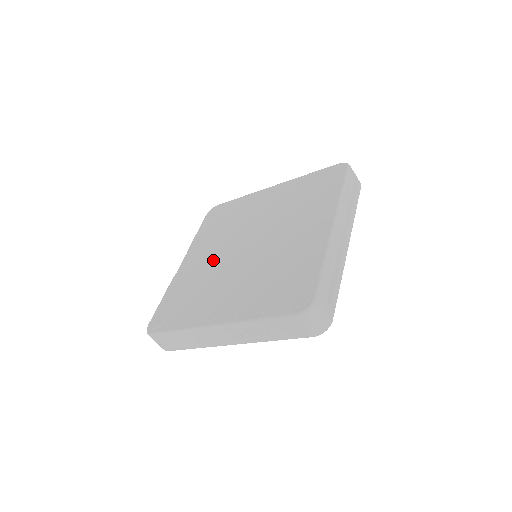
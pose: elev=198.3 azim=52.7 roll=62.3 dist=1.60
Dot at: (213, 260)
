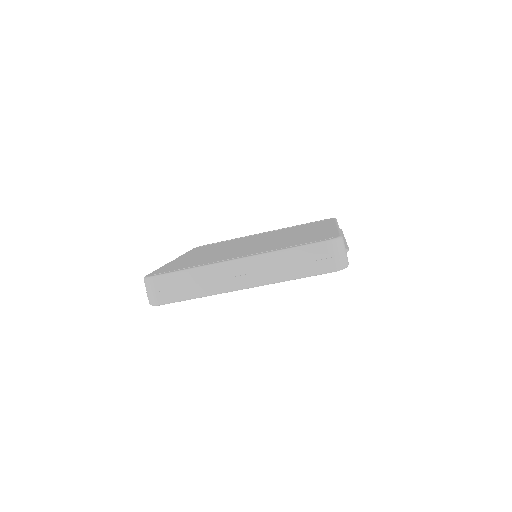
Dot at: (215, 251)
